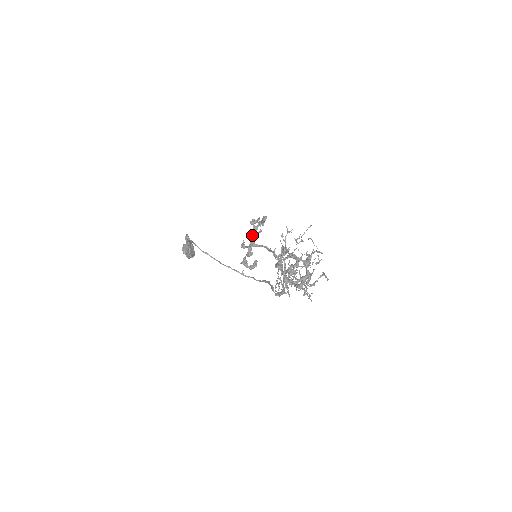
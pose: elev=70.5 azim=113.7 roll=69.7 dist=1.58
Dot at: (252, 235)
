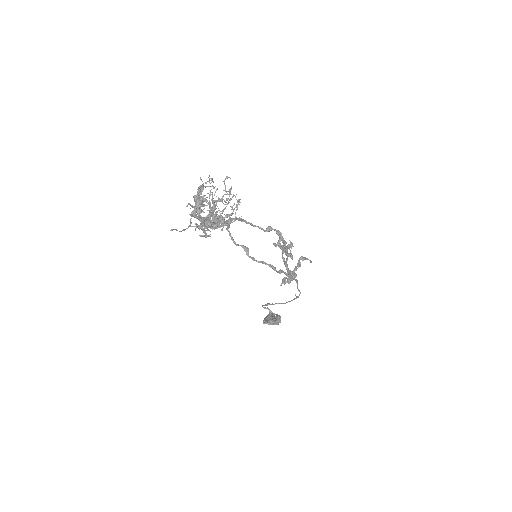
Dot at: (282, 256)
